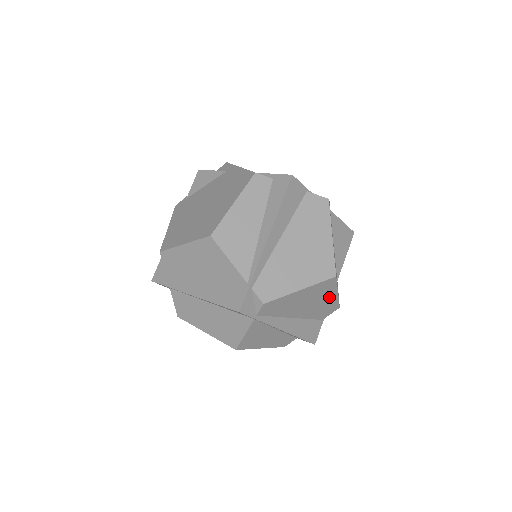
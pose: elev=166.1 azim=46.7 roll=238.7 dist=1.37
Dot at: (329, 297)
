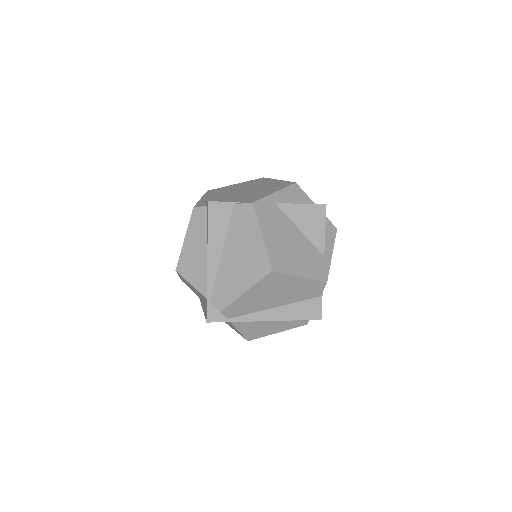
Dot at: (294, 283)
